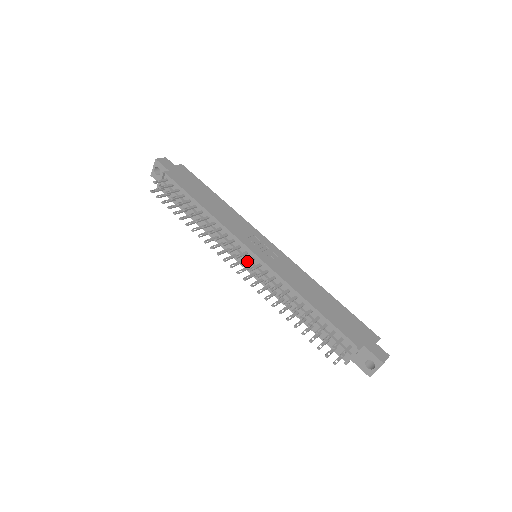
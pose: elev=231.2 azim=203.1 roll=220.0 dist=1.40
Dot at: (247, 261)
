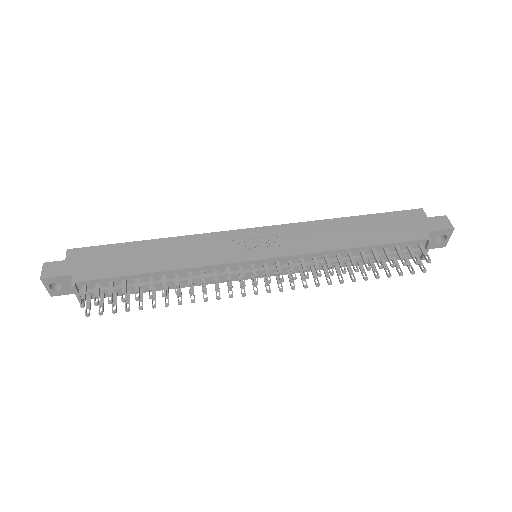
Dot at: (267, 274)
